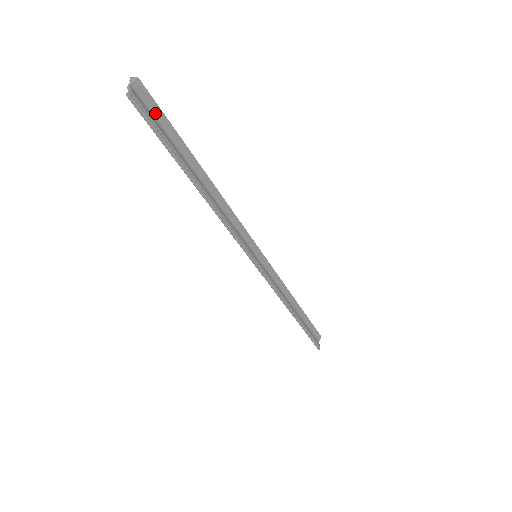
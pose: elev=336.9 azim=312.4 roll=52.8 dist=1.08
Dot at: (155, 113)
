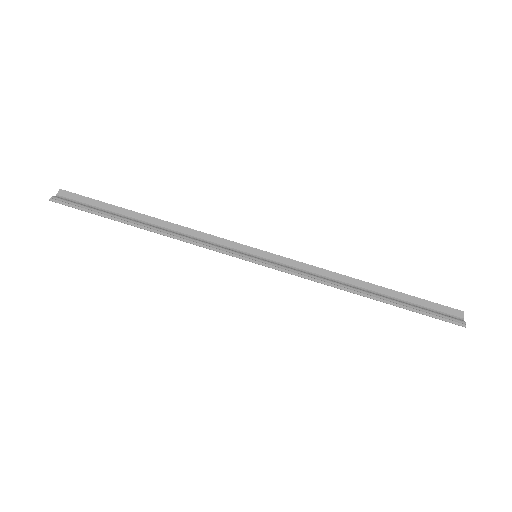
Dot at: (82, 201)
